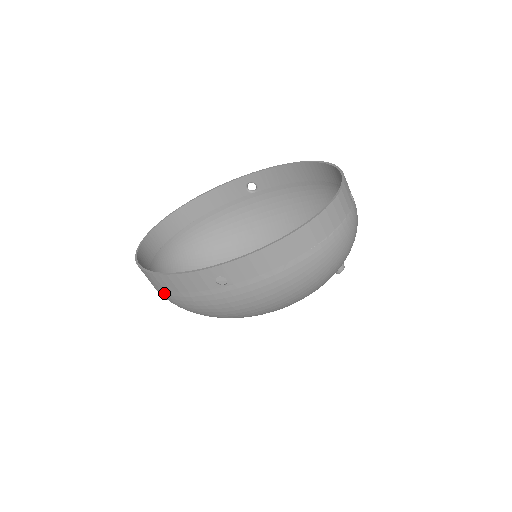
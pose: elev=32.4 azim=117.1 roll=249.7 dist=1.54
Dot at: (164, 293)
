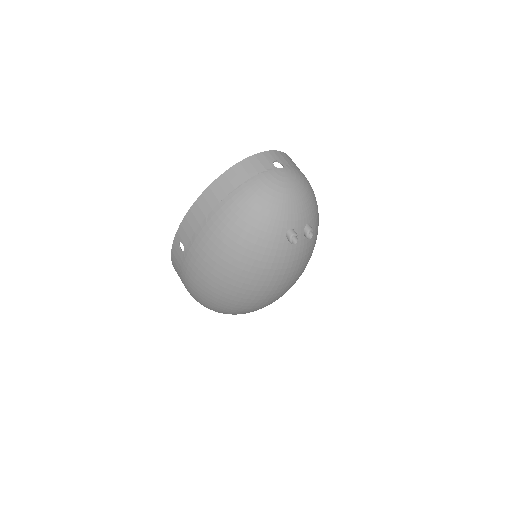
Dot at: occluded
